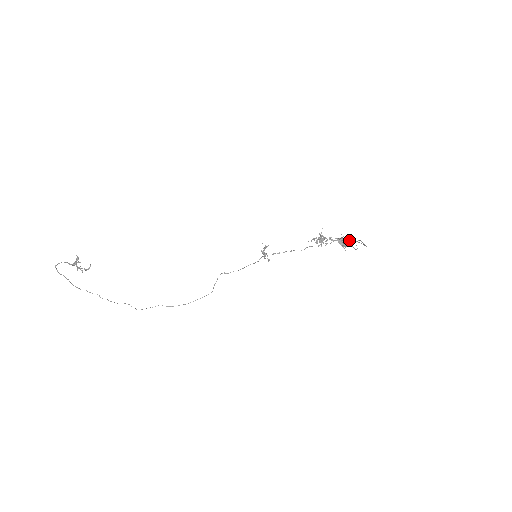
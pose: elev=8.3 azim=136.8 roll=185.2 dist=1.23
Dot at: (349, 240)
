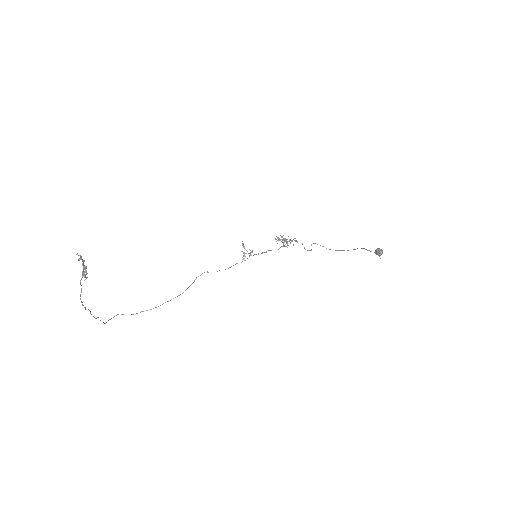
Dot at: (366, 249)
